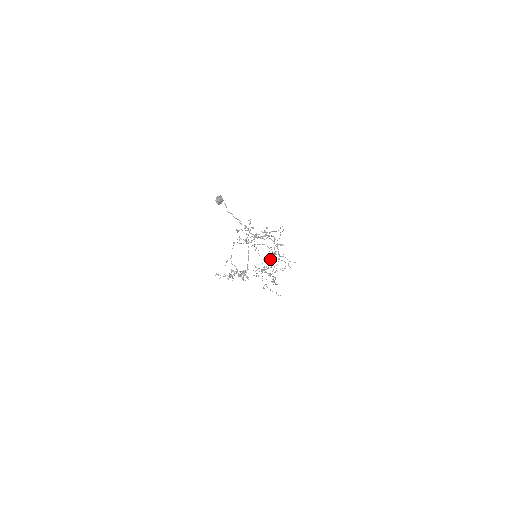
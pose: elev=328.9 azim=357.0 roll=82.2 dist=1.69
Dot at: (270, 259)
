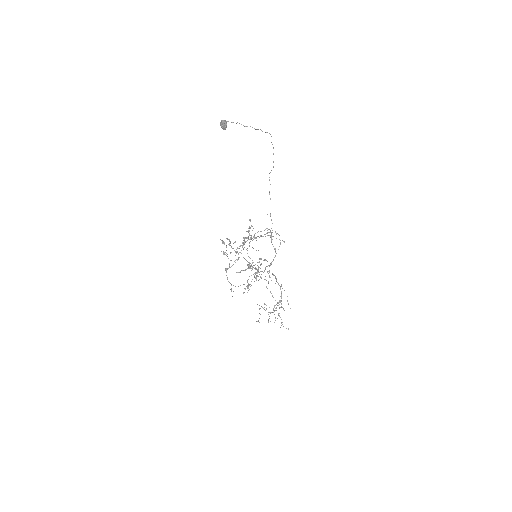
Dot at: occluded
